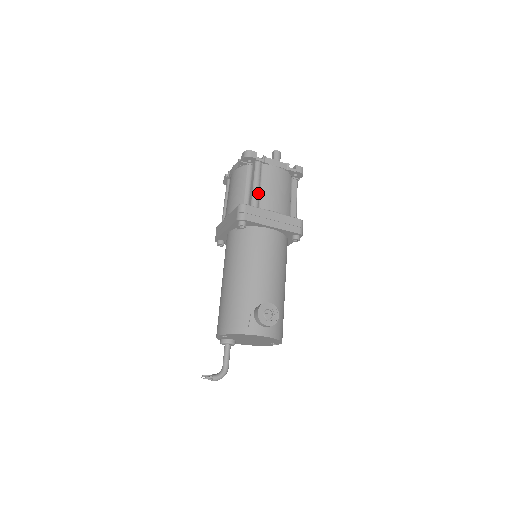
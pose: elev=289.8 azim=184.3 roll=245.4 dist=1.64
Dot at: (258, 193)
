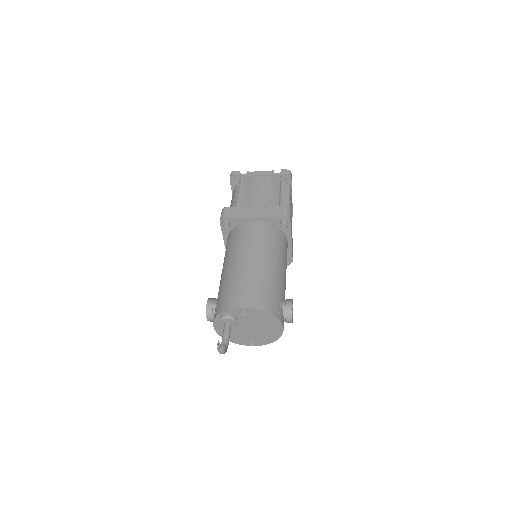
Dot at: occluded
